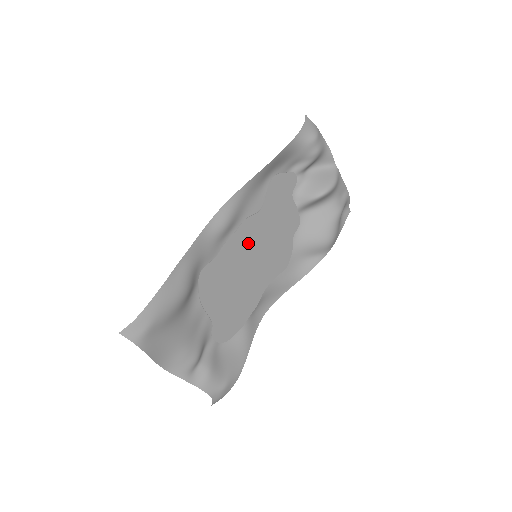
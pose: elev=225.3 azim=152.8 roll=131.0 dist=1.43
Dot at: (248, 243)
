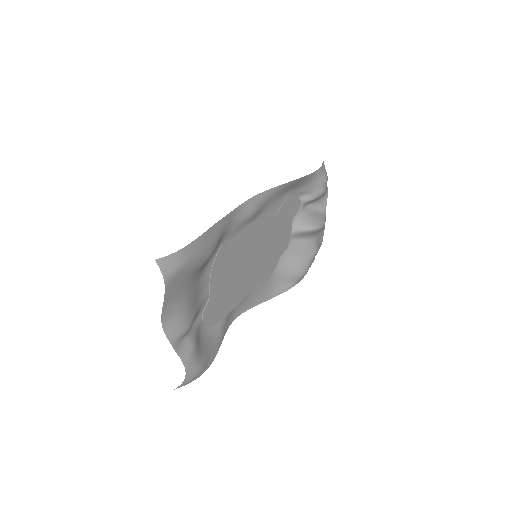
Dot at: (257, 240)
